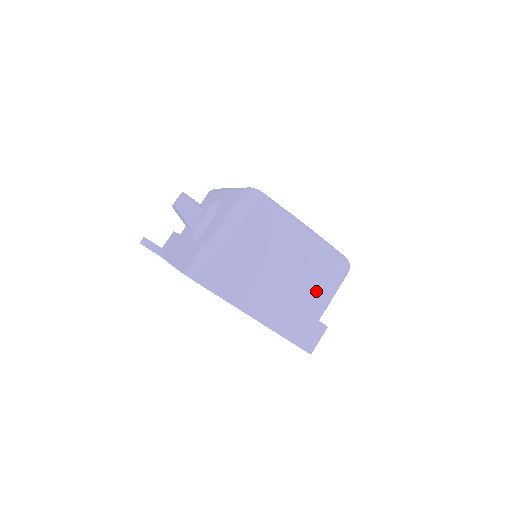
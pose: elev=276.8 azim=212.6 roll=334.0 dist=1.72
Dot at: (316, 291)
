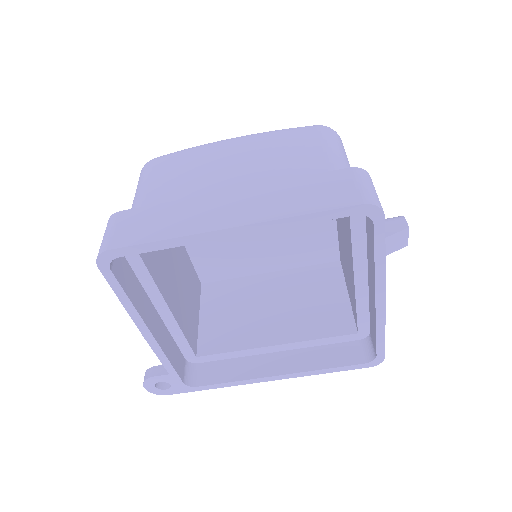
Dot at: (302, 161)
